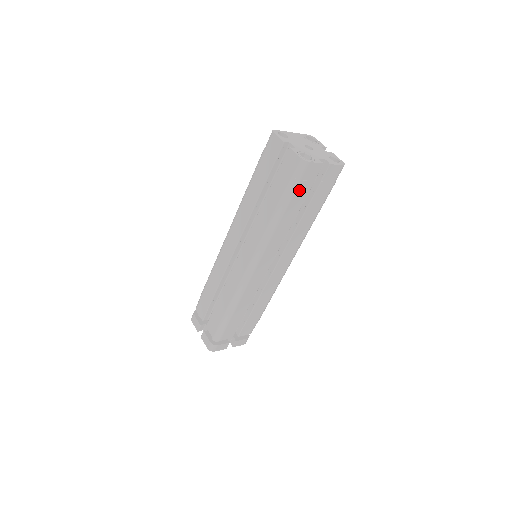
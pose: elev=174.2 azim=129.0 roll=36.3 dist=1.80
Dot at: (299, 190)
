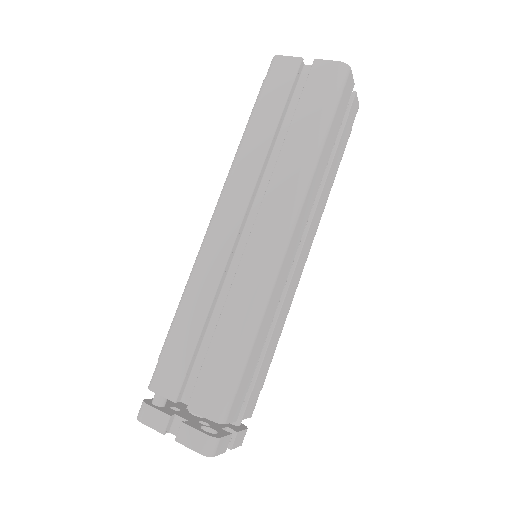
Dot at: (338, 111)
